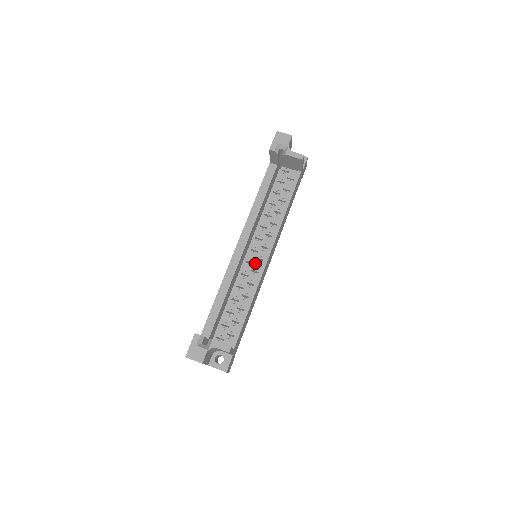
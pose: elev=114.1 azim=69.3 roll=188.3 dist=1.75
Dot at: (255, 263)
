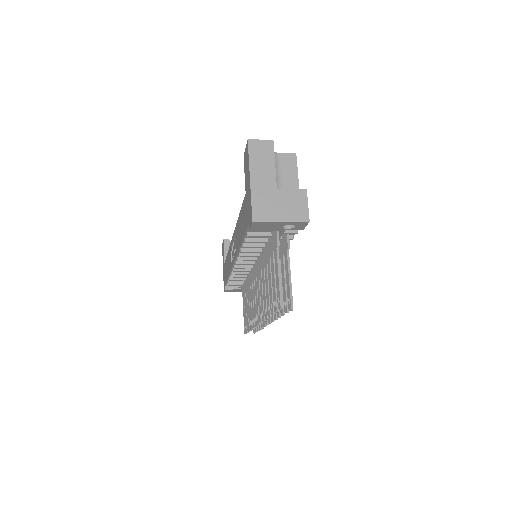
Dot at: occluded
